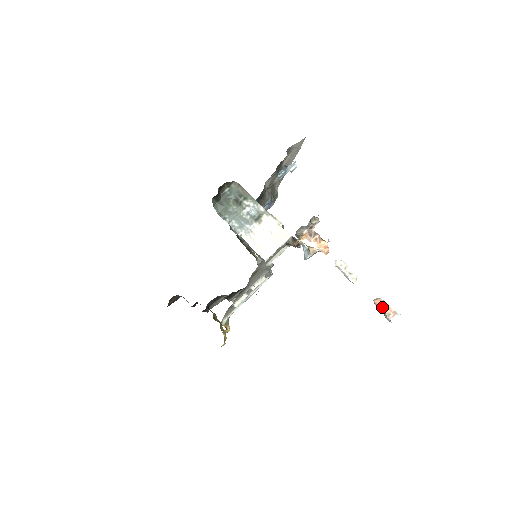
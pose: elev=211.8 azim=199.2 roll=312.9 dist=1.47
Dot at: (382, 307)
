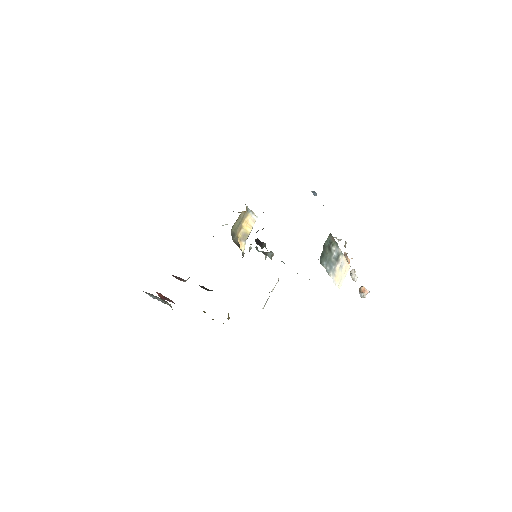
Dot at: (364, 292)
